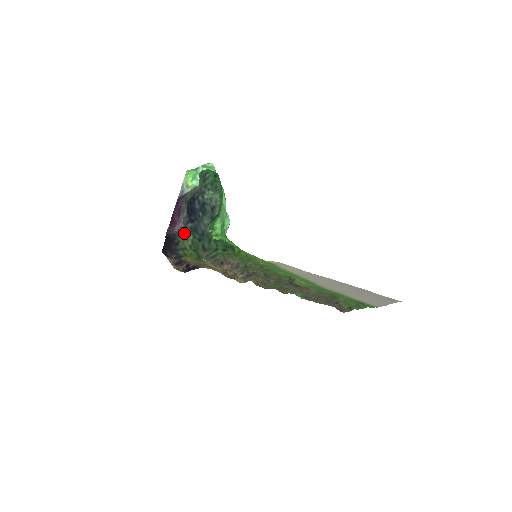
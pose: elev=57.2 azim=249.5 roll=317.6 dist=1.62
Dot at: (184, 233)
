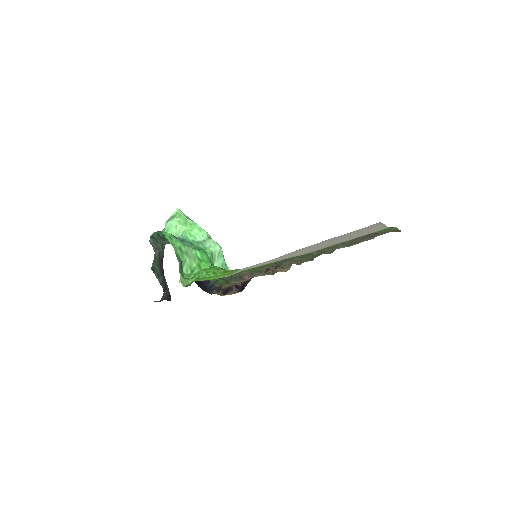
Dot at: occluded
